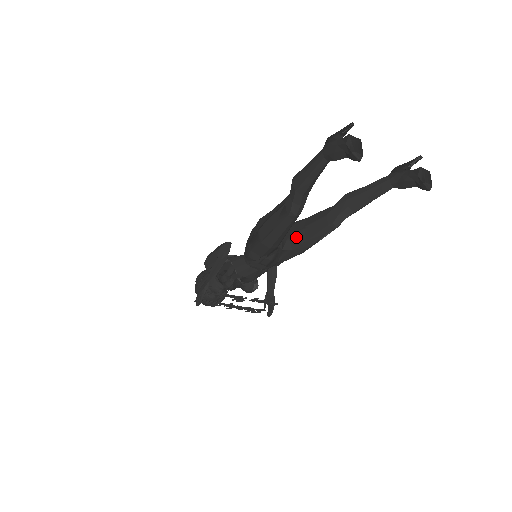
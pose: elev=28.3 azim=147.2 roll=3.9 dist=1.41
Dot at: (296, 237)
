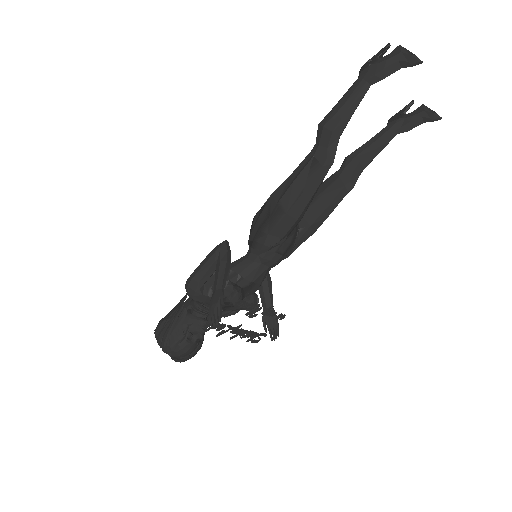
Dot at: (310, 210)
